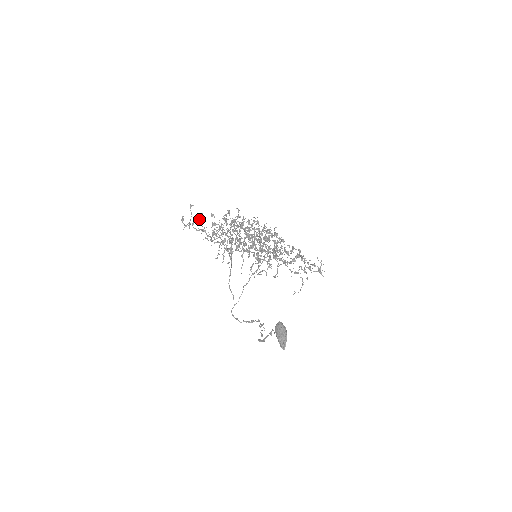
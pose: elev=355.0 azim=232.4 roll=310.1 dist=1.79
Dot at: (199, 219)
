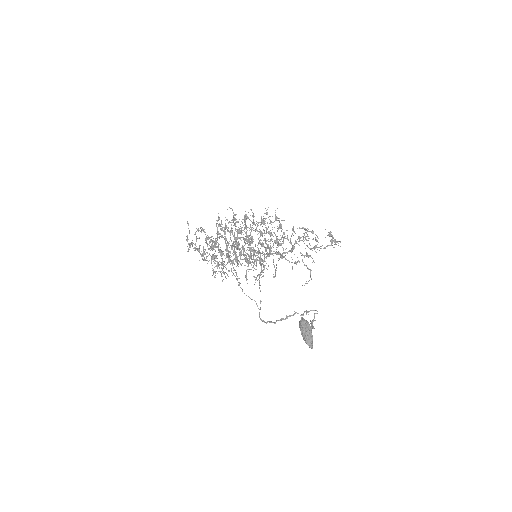
Dot at: occluded
